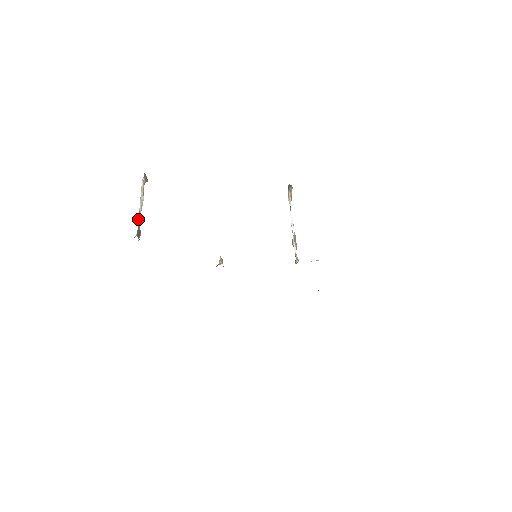
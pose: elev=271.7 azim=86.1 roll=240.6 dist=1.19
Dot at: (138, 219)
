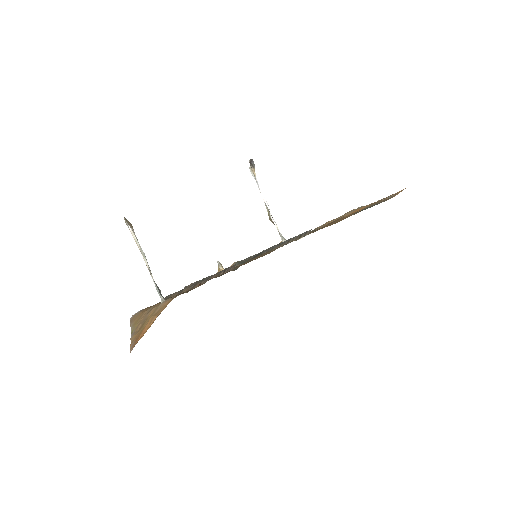
Dot at: (152, 278)
